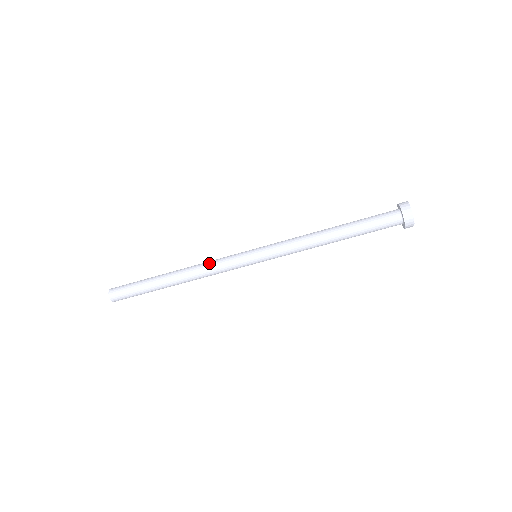
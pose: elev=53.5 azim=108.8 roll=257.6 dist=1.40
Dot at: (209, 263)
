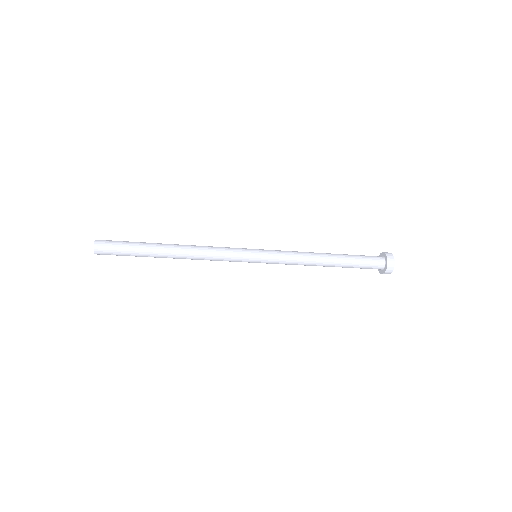
Dot at: (212, 255)
